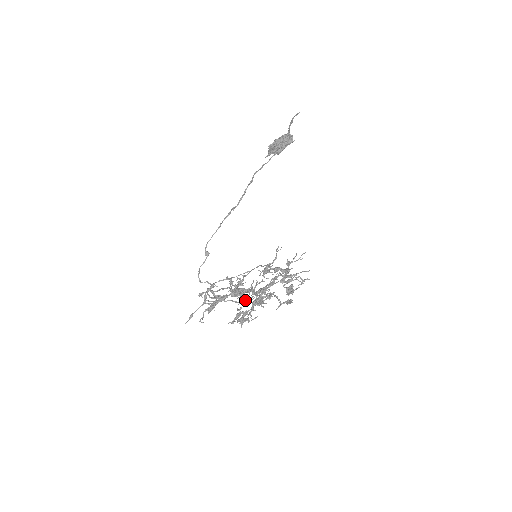
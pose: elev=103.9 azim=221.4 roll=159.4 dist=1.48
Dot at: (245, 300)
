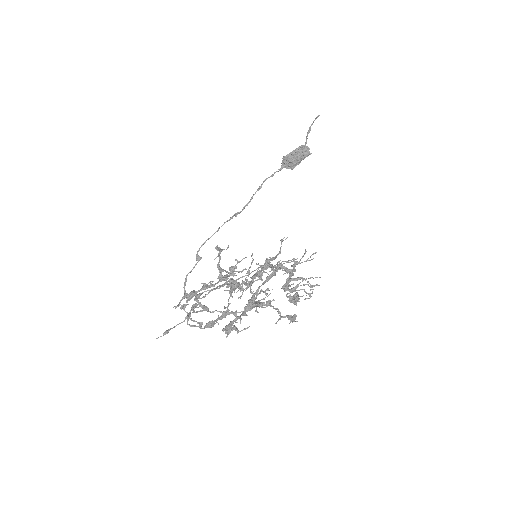
Dot at: (236, 312)
